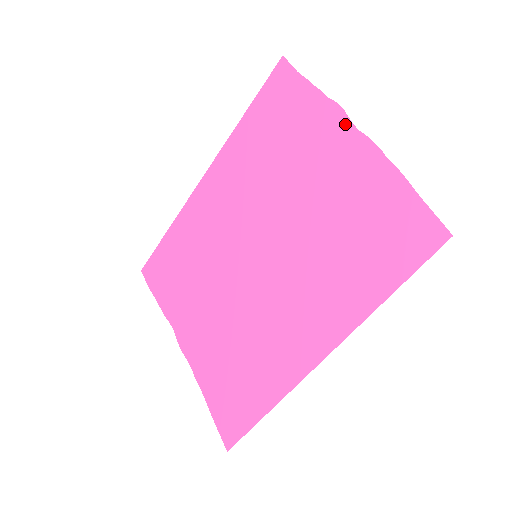
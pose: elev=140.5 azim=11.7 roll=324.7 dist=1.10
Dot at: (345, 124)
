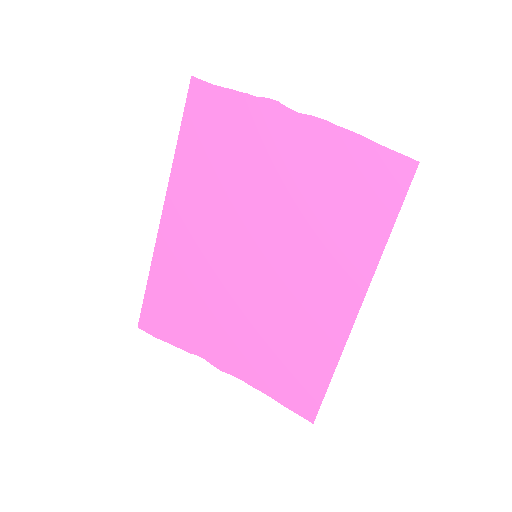
Dot at: (285, 113)
